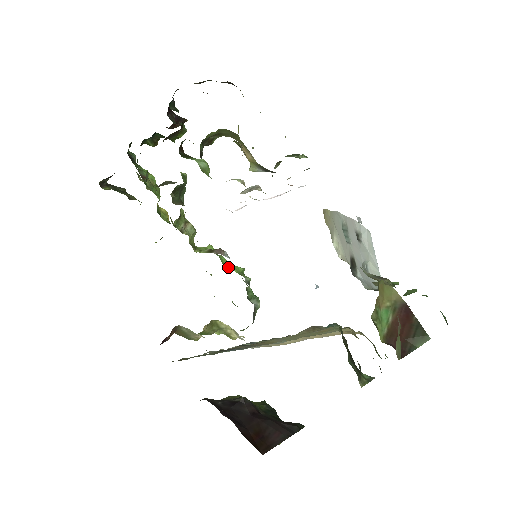
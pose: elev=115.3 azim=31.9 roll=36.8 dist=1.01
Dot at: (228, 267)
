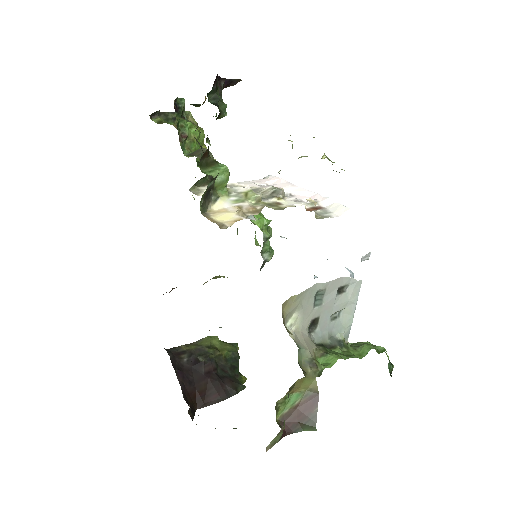
Dot at: occluded
